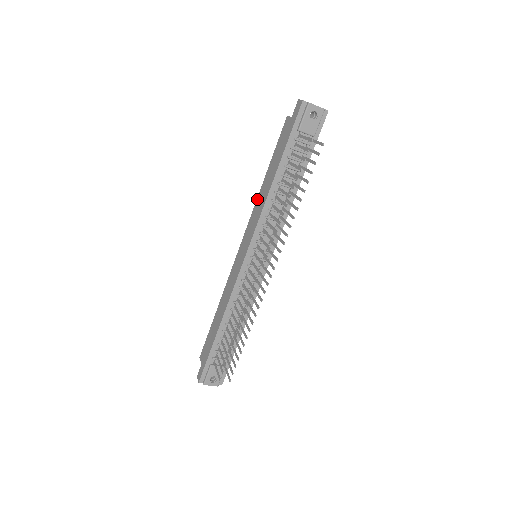
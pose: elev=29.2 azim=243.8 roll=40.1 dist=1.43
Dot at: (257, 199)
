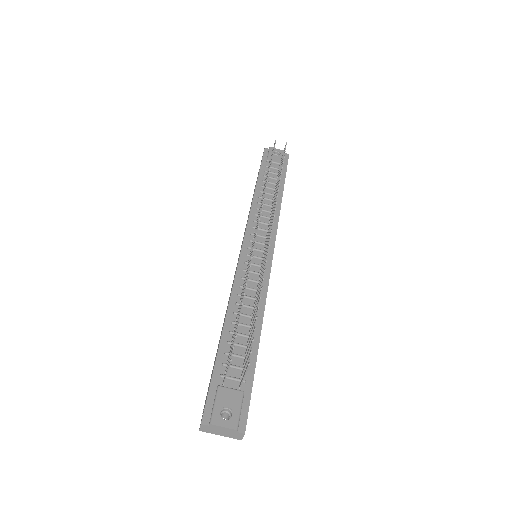
Dot at: occluded
